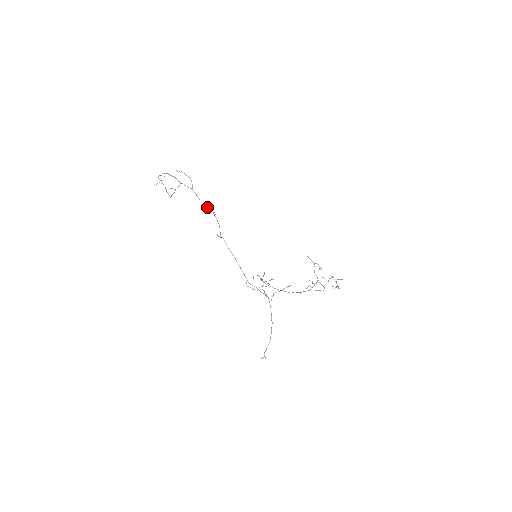
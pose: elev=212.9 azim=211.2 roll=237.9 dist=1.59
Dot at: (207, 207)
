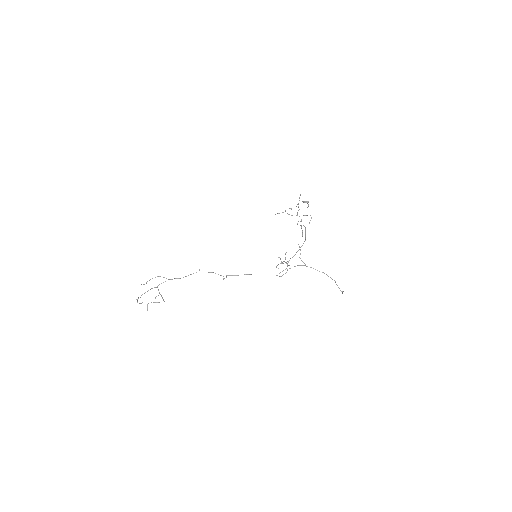
Dot at: occluded
